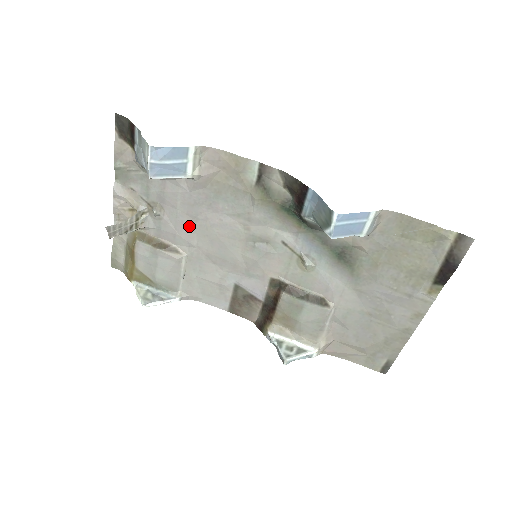
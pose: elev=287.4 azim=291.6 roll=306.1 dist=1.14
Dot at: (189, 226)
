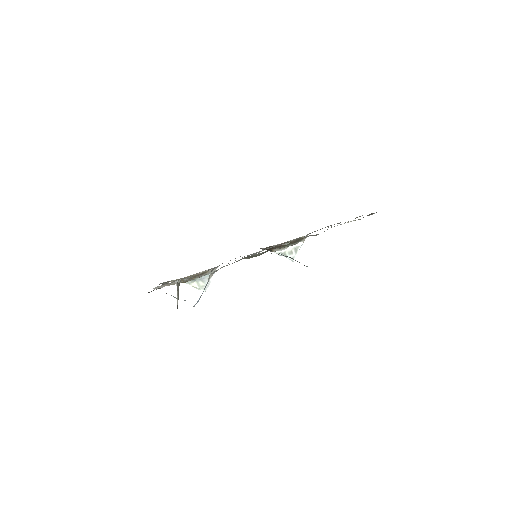
Dot at: occluded
